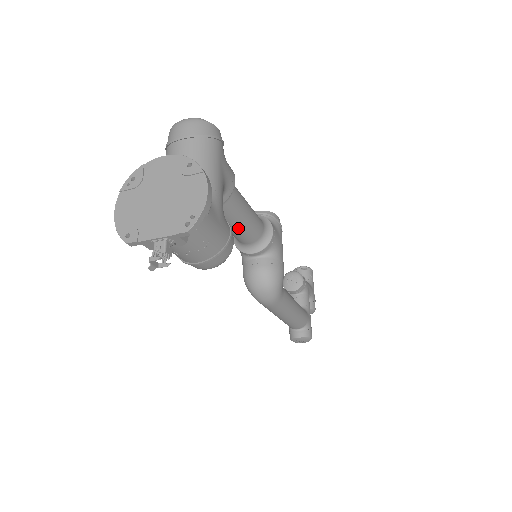
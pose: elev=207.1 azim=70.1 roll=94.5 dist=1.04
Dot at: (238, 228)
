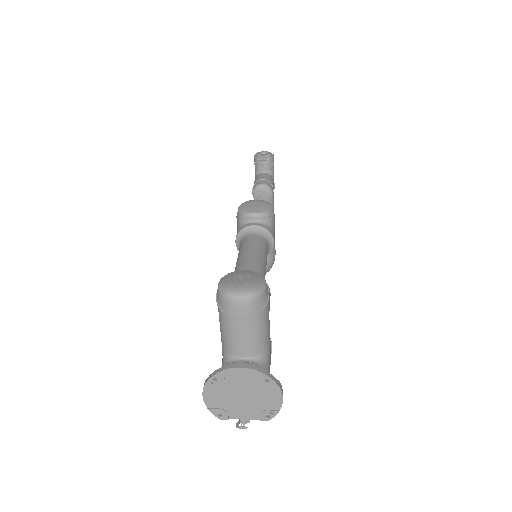
Dot at: occluded
